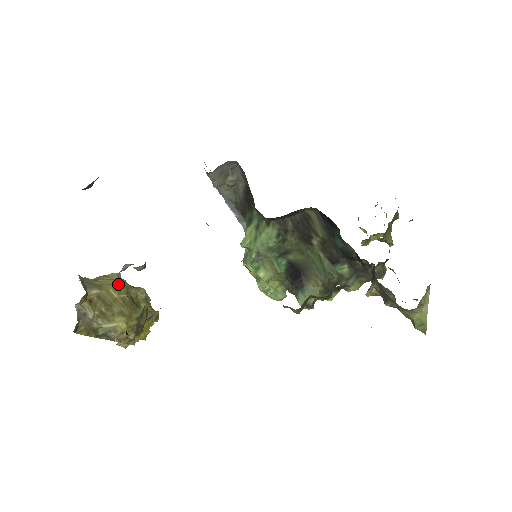
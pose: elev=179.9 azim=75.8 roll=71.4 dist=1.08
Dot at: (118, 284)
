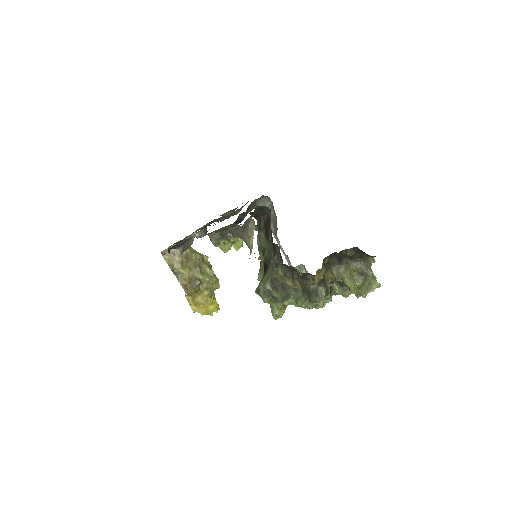
Dot at: (200, 255)
